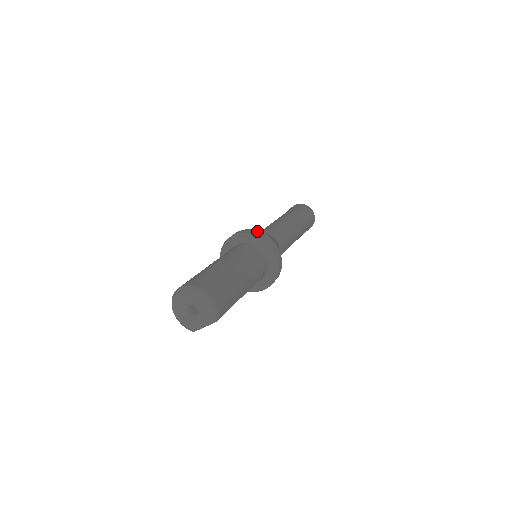
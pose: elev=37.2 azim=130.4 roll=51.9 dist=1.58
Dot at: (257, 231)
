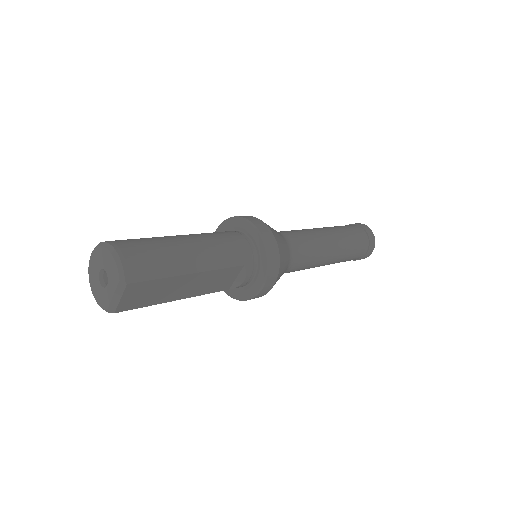
Dot at: occluded
